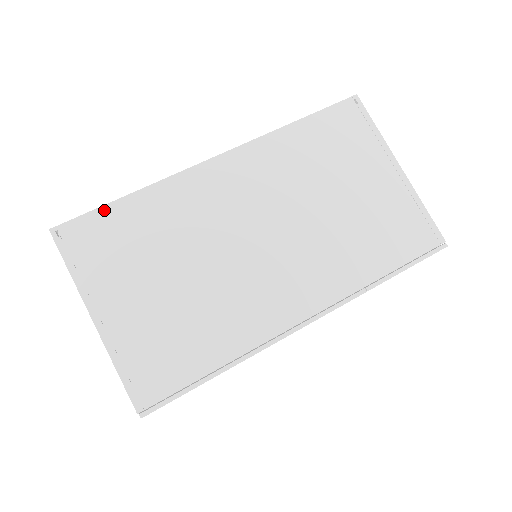
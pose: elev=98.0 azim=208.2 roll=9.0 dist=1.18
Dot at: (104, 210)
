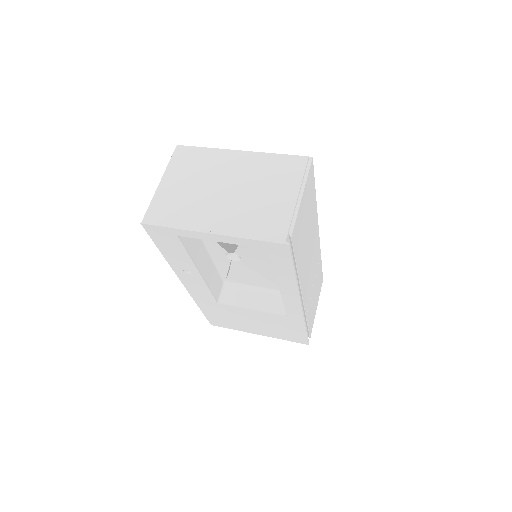
Dot at: occluded
